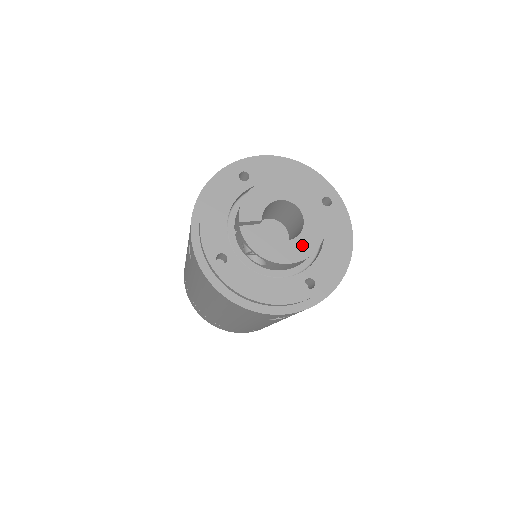
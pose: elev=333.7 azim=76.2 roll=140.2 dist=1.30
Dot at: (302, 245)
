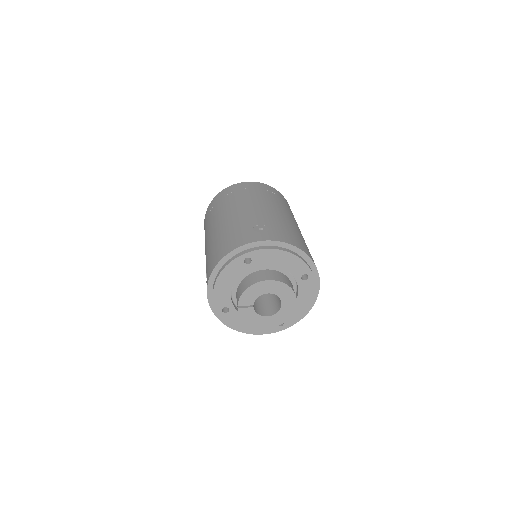
Dot at: (277, 319)
